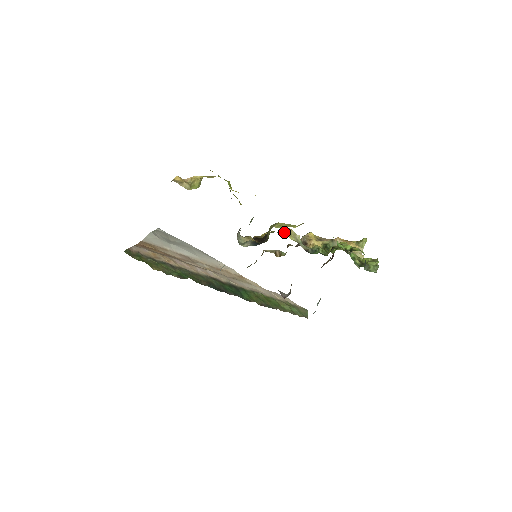
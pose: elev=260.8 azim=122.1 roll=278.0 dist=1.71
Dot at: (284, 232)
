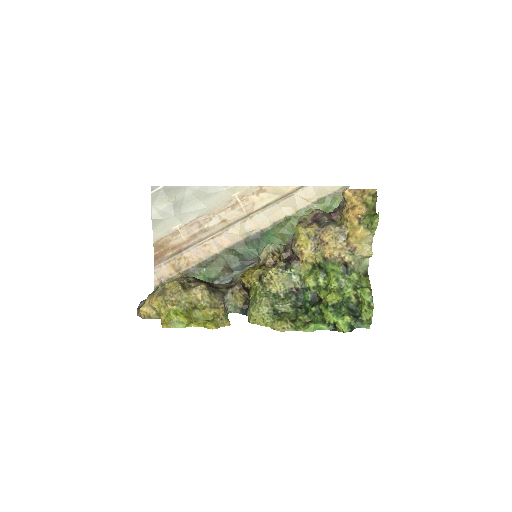
Dot at: (266, 286)
